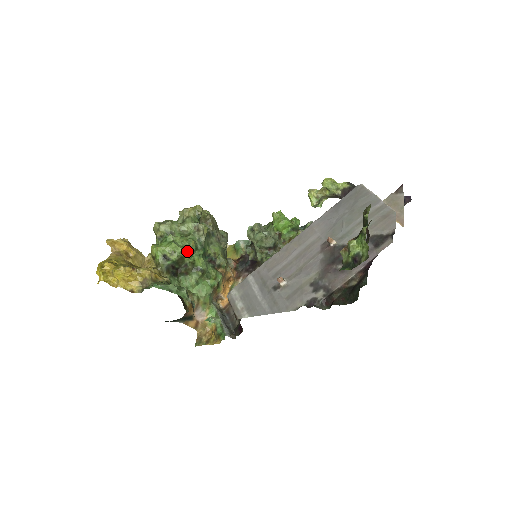
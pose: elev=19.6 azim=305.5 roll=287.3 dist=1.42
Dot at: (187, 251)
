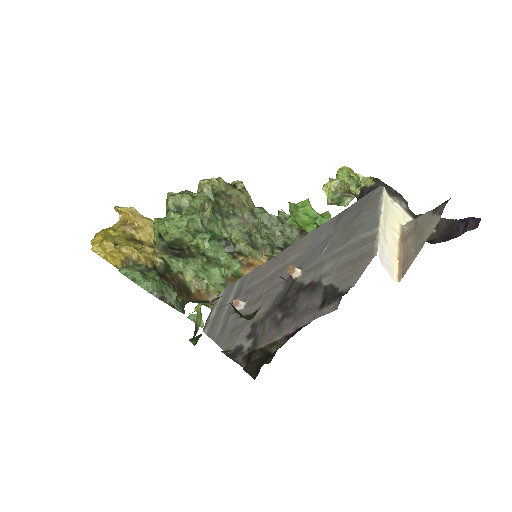
Dot at: (186, 233)
